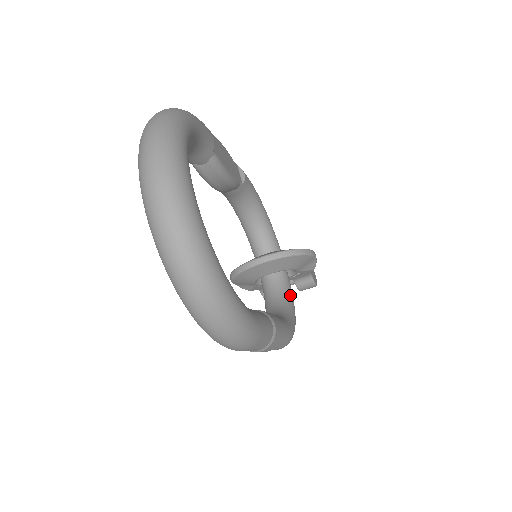
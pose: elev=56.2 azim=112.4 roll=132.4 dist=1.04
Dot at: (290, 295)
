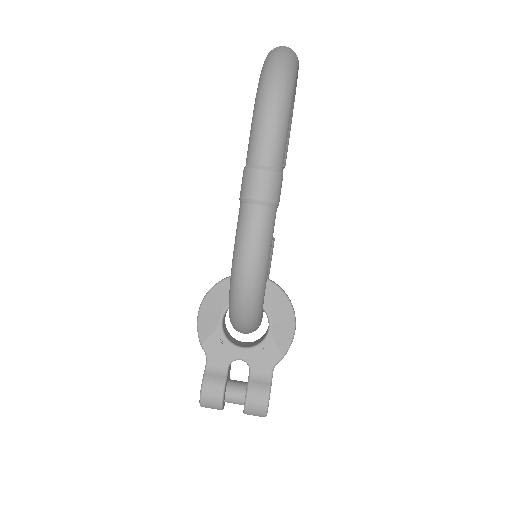
Dot at: occluded
